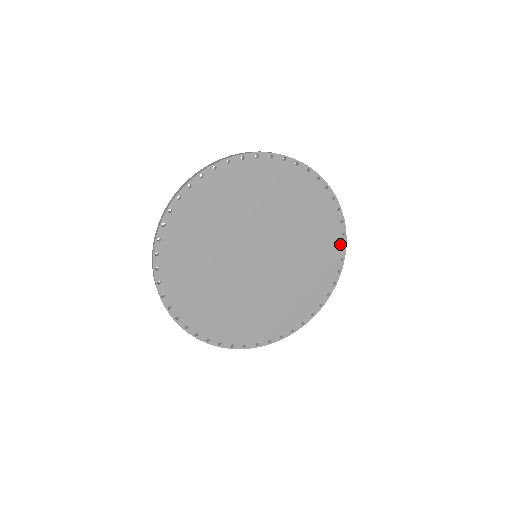
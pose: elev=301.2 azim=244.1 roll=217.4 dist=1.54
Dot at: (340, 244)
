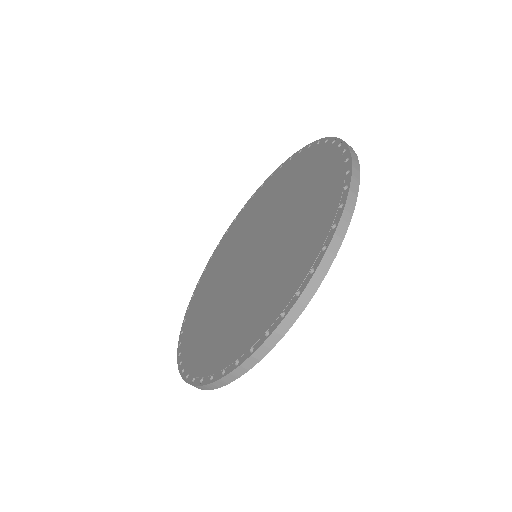
Dot at: occluded
